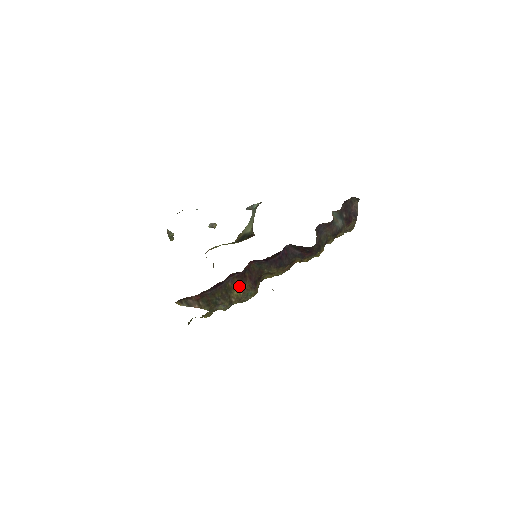
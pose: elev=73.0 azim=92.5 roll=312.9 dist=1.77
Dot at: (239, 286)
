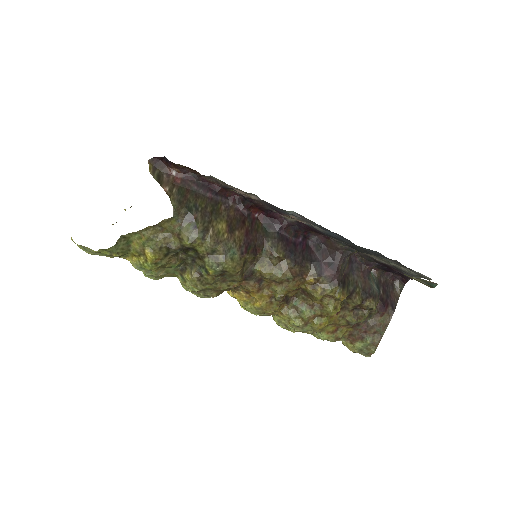
Dot at: (229, 224)
